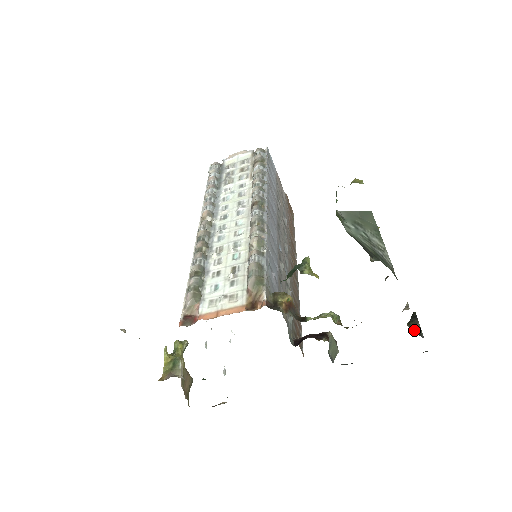
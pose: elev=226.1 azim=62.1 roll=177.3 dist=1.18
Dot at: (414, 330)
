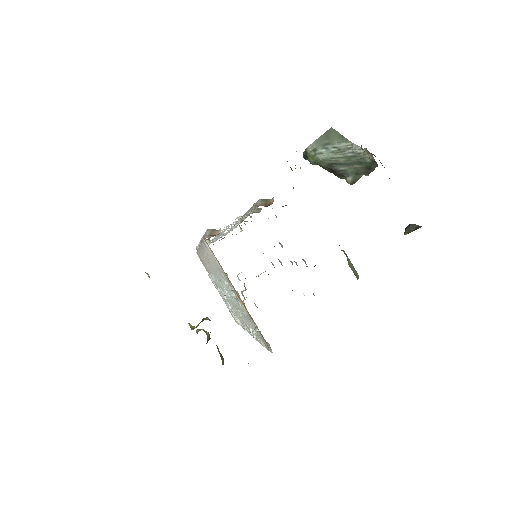
Dot at: (411, 231)
